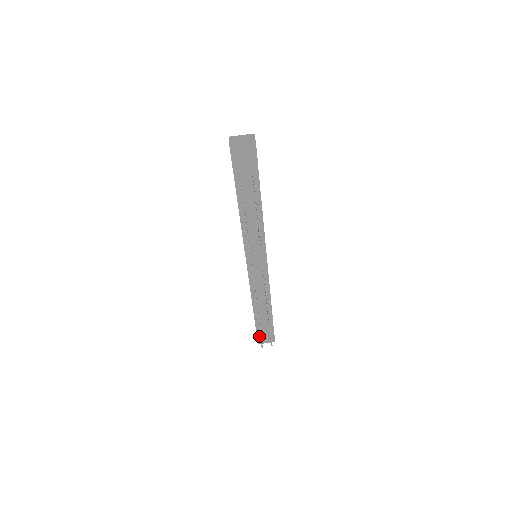
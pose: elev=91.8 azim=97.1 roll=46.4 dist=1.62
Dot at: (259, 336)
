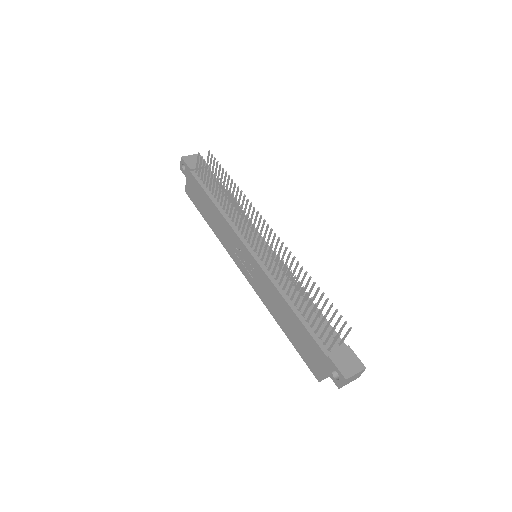
Dot at: (335, 361)
